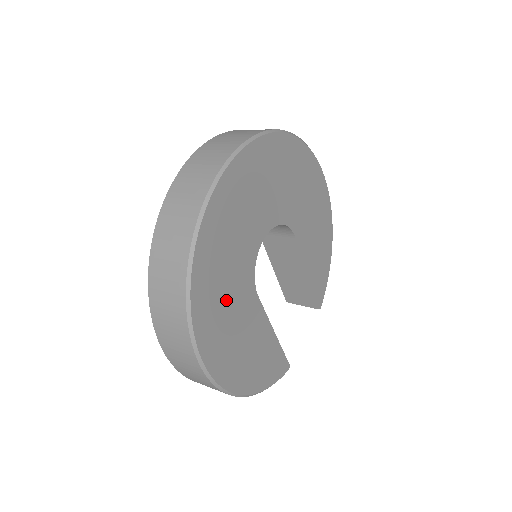
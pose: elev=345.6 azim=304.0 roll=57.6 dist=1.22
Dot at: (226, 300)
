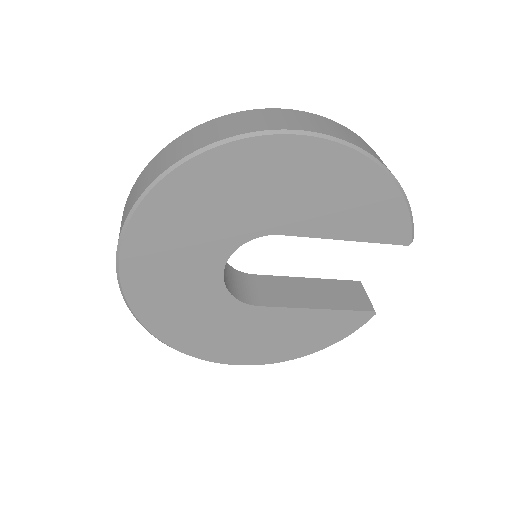
Dot at: (217, 331)
